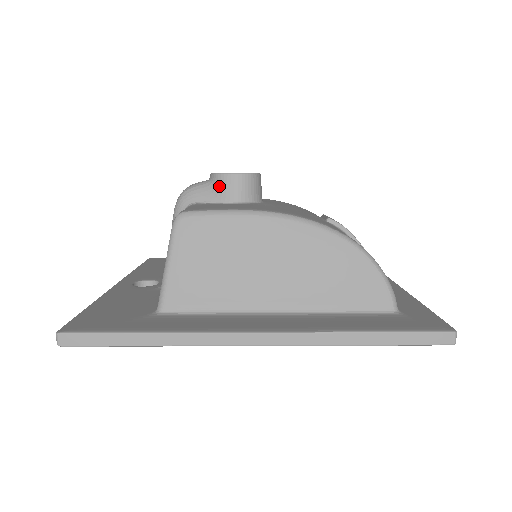
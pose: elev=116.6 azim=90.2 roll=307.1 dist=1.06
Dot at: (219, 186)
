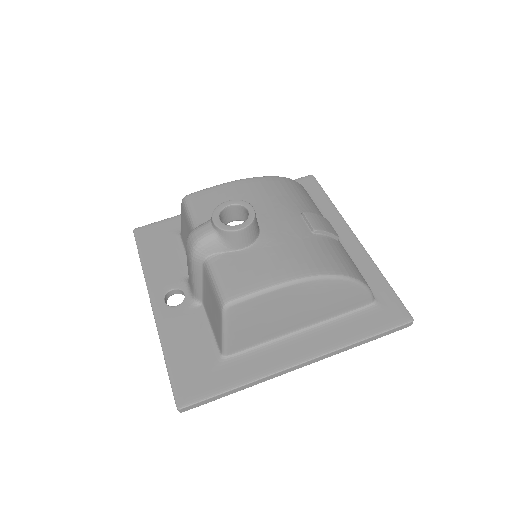
Dot at: (228, 240)
